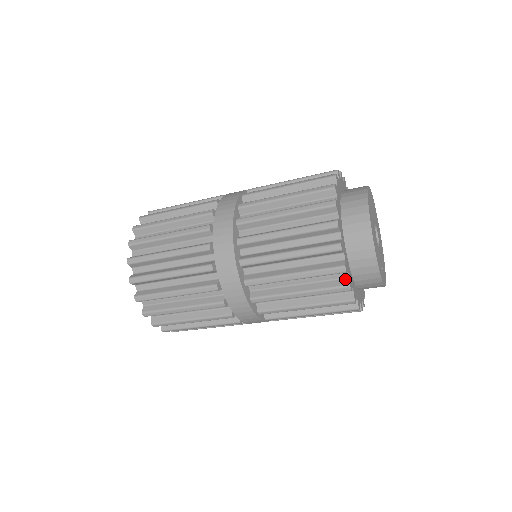
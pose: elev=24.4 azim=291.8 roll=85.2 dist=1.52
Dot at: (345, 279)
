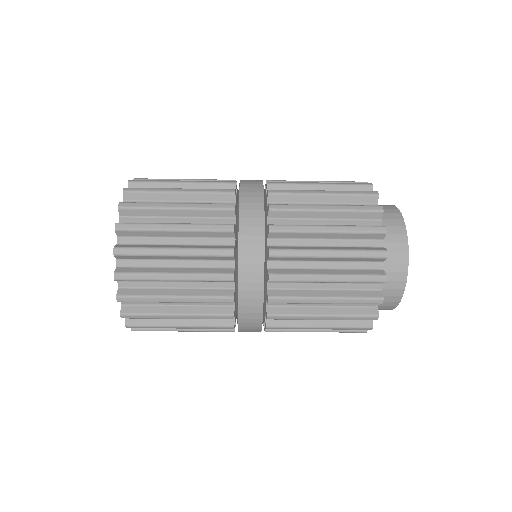
Dot at: occluded
